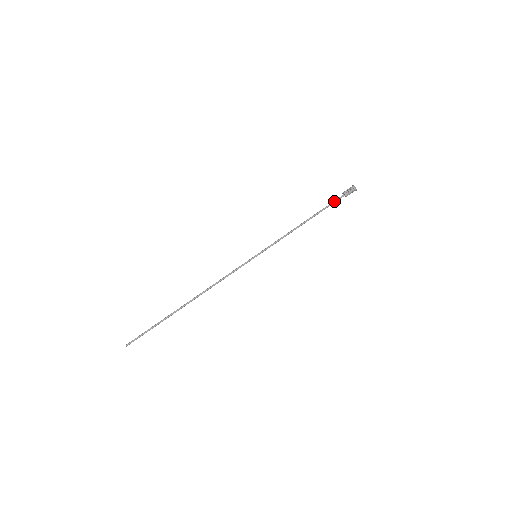
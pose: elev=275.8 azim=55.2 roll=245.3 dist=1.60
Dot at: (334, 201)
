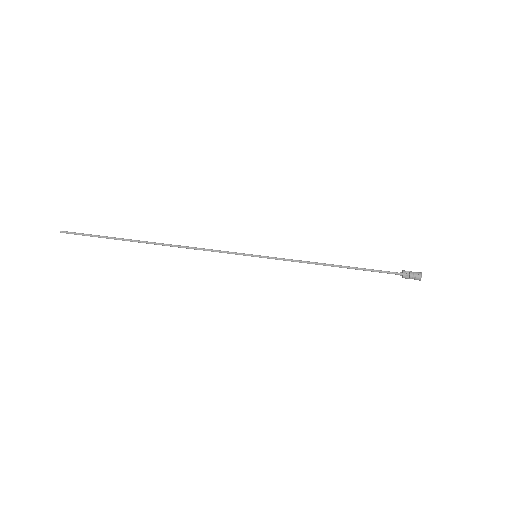
Dot at: (386, 271)
